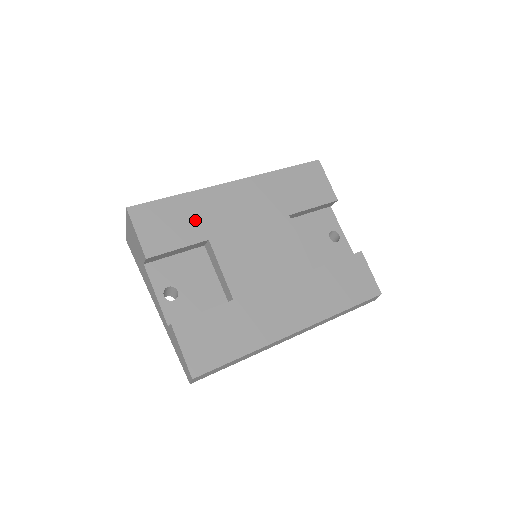
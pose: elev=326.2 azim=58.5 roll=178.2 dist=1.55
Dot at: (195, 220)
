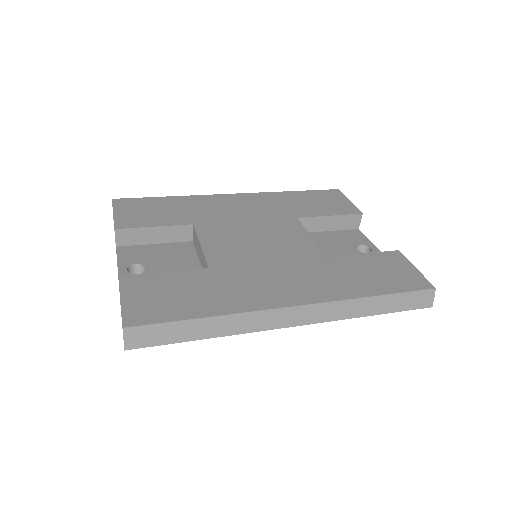
Dot at: (182, 211)
